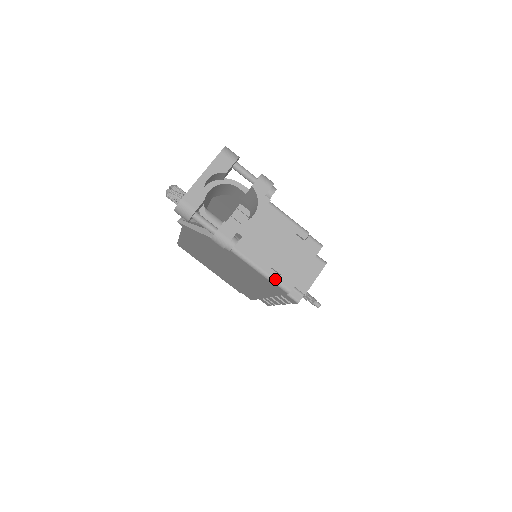
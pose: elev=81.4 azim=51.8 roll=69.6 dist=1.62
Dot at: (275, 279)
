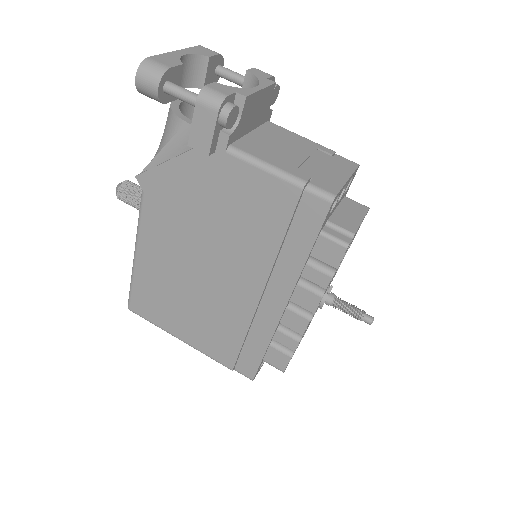
Dot at: (305, 180)
